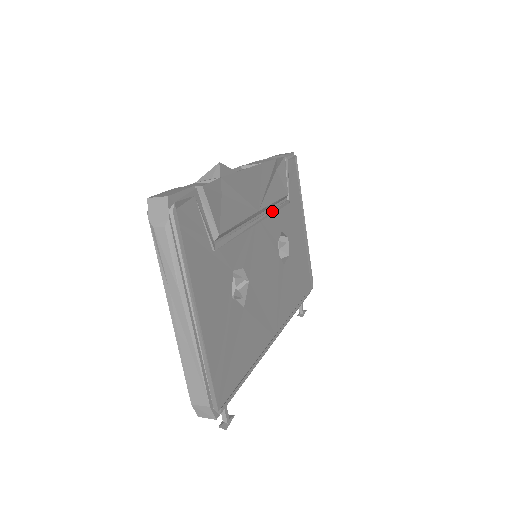
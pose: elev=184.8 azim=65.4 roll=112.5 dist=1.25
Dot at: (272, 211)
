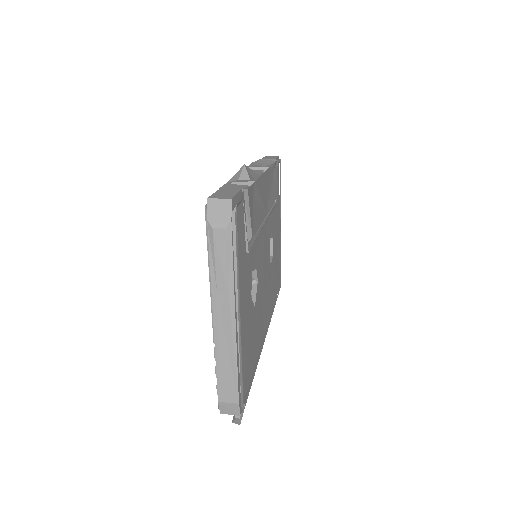
Dot at: (270, 213)
